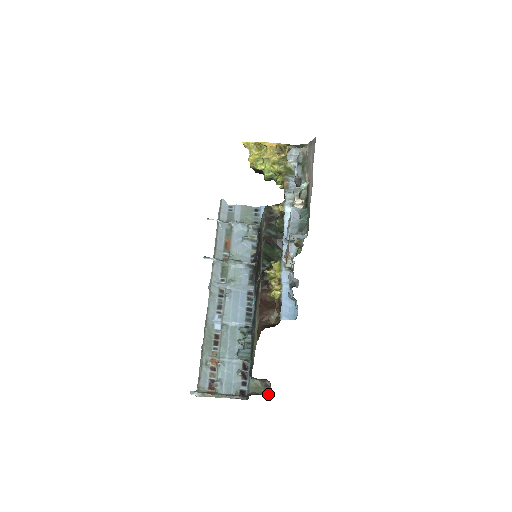
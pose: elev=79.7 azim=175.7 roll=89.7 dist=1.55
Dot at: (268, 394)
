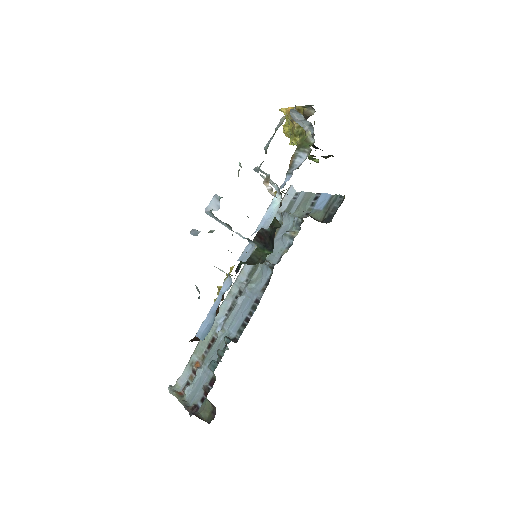
Dot at: (208, 422)
